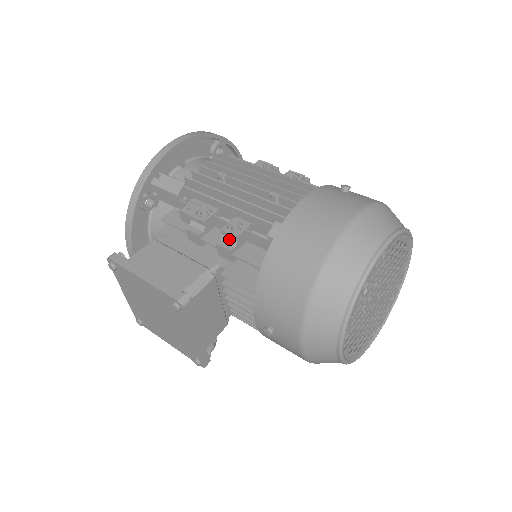
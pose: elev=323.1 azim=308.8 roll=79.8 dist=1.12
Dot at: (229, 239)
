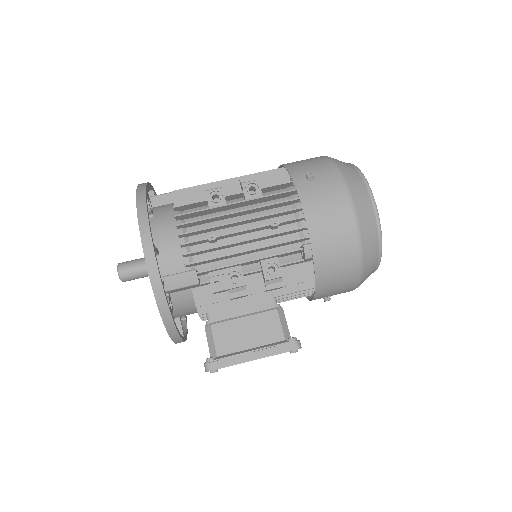
Dot at: (274, 280)
